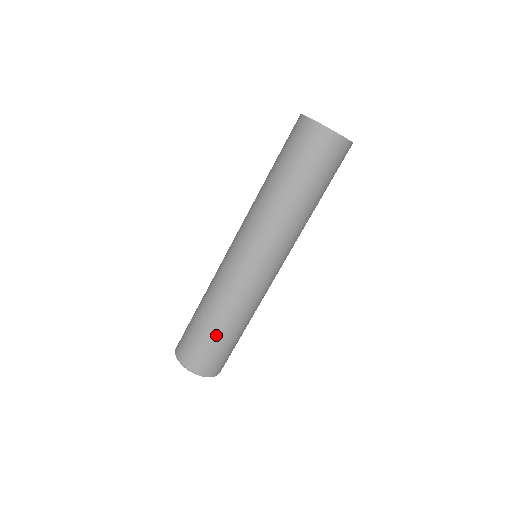
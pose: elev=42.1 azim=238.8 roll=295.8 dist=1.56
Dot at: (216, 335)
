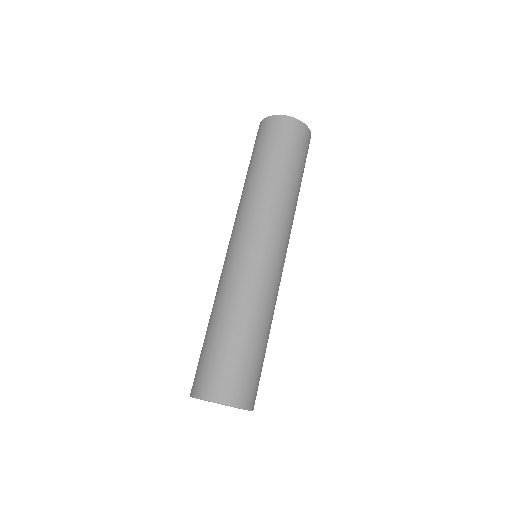
Dot at: (228, 339)
